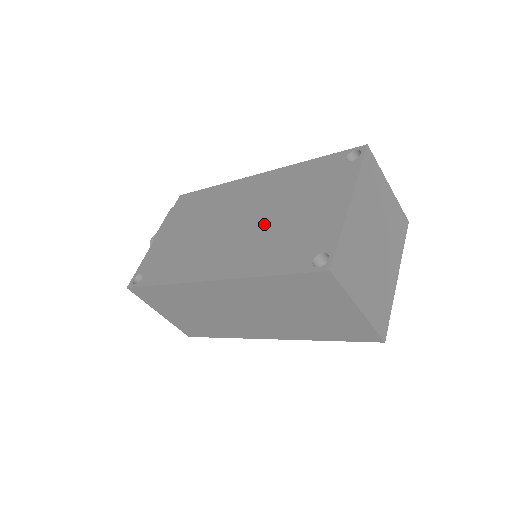
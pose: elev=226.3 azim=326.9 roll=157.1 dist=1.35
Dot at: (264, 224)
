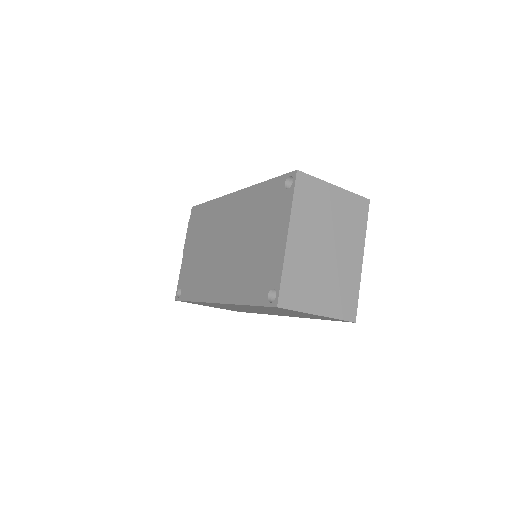
Dot at: (241, 251)
